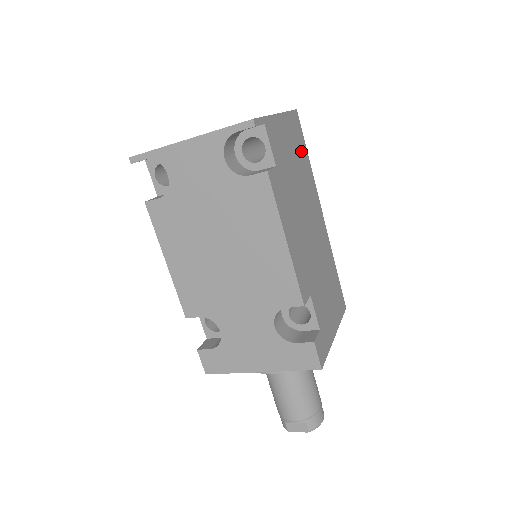
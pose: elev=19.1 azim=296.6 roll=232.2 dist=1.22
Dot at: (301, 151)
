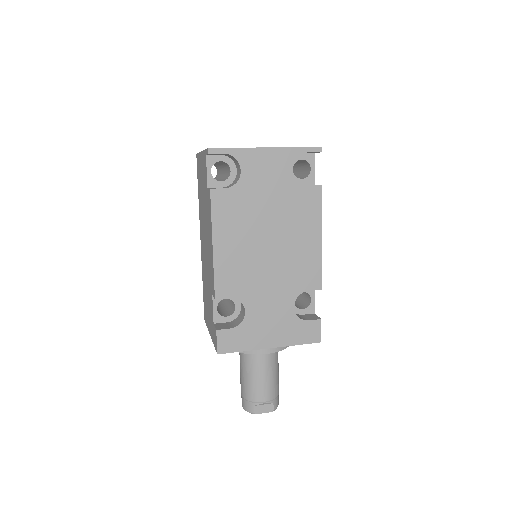
Dot at: occluded
